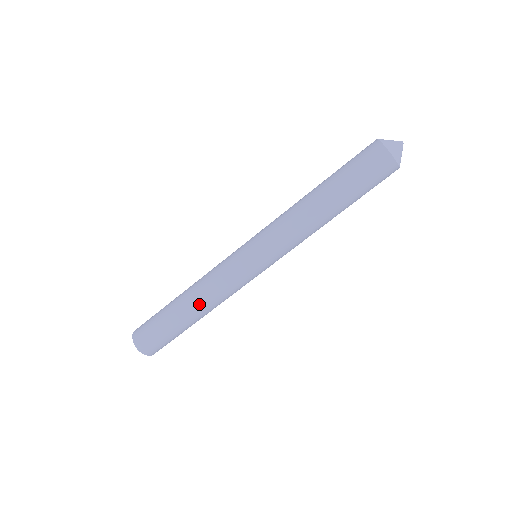
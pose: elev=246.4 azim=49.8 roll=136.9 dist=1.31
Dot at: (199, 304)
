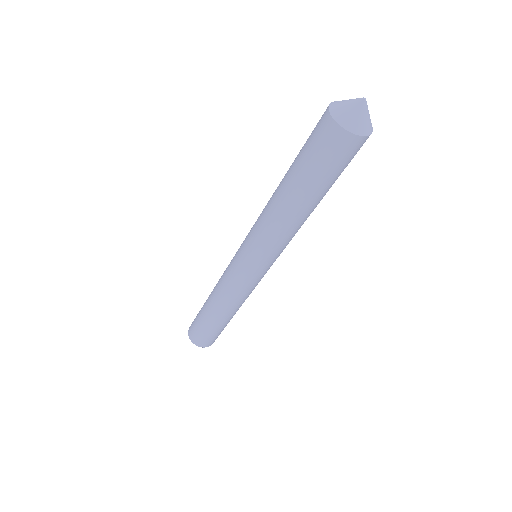
Dot at: (233, 311)
